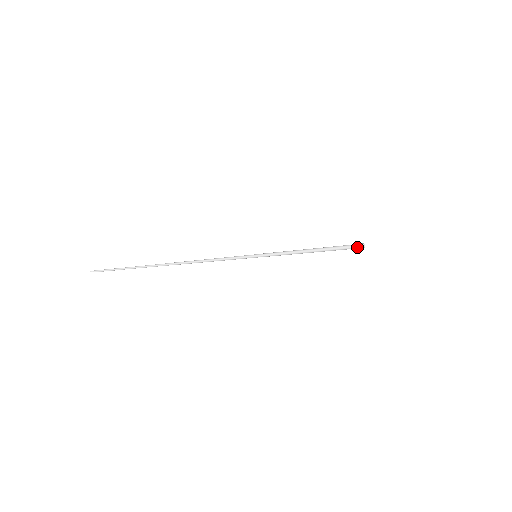
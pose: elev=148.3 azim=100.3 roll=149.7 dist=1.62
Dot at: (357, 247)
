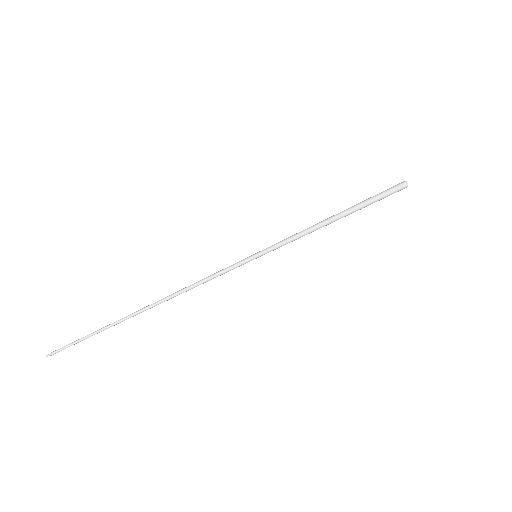
Dot at: (397, 191)
